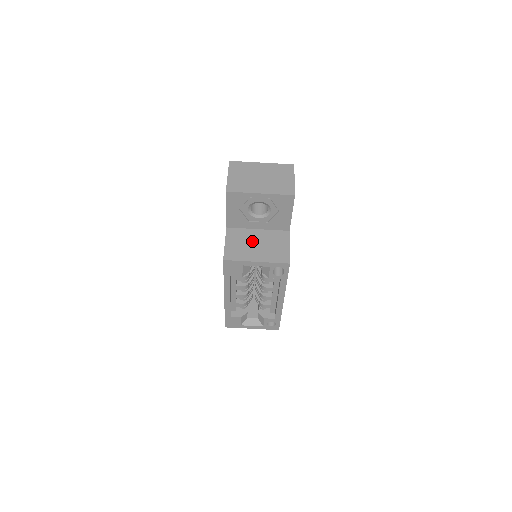
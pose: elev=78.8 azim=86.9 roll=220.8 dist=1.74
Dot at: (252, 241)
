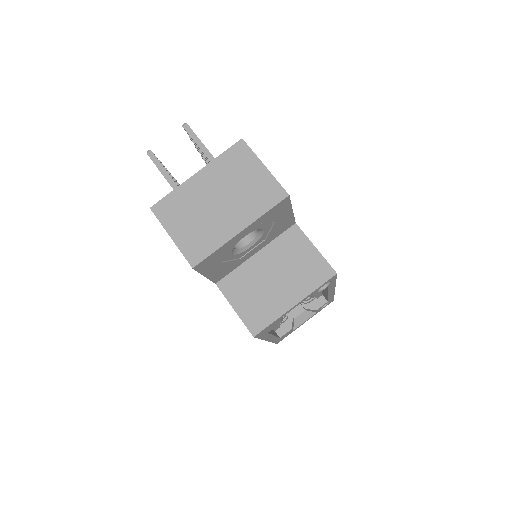
Dot at: (264, 278)
